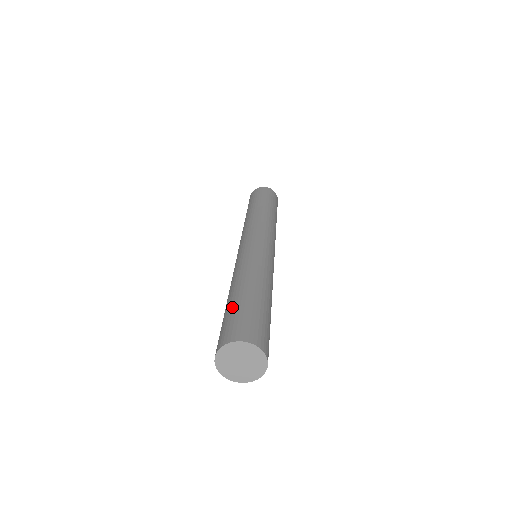
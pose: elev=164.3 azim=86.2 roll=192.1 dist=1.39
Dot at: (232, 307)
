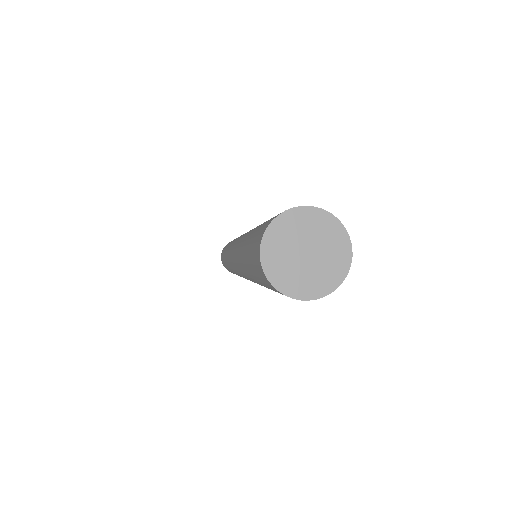
Dot at: occluded
